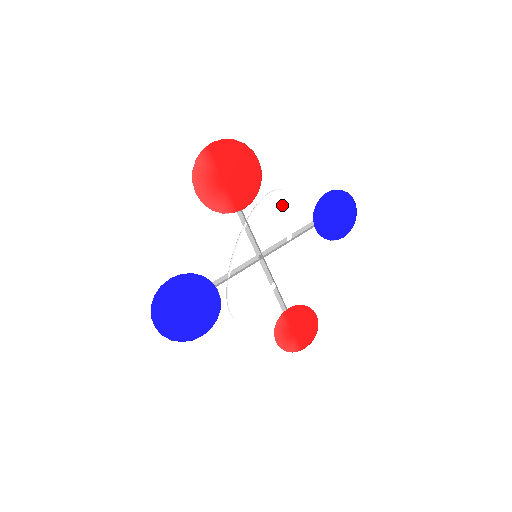
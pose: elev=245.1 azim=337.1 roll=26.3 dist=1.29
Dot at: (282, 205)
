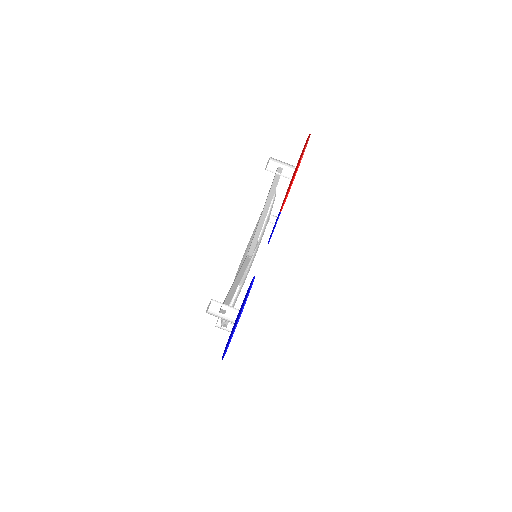
Dot at: occluded
